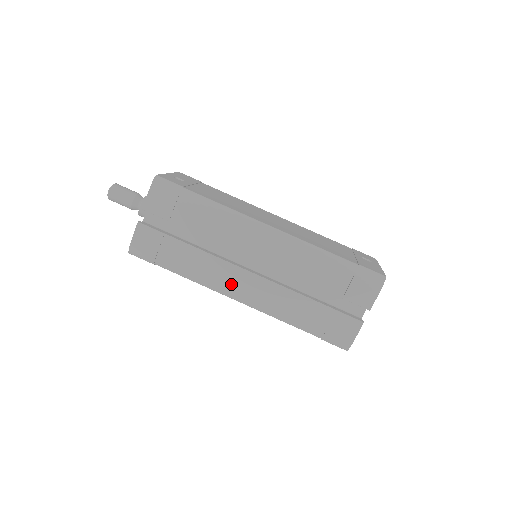
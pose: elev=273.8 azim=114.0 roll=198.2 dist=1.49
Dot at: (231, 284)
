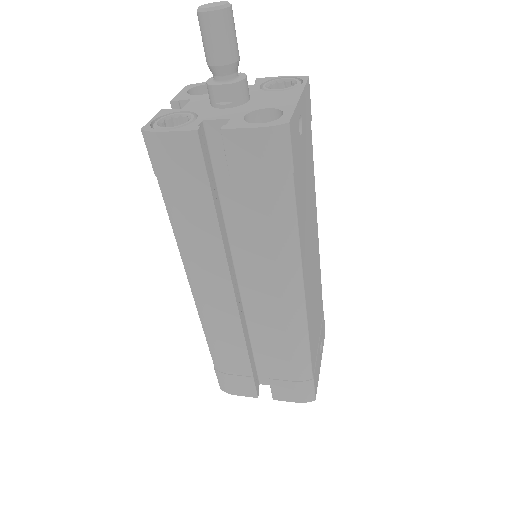
Dot at: (205, 280)
